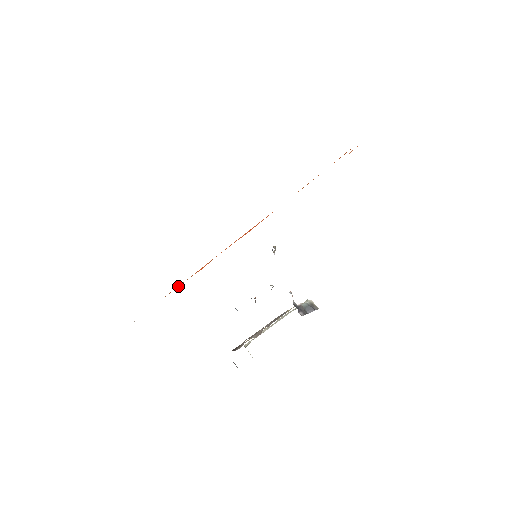
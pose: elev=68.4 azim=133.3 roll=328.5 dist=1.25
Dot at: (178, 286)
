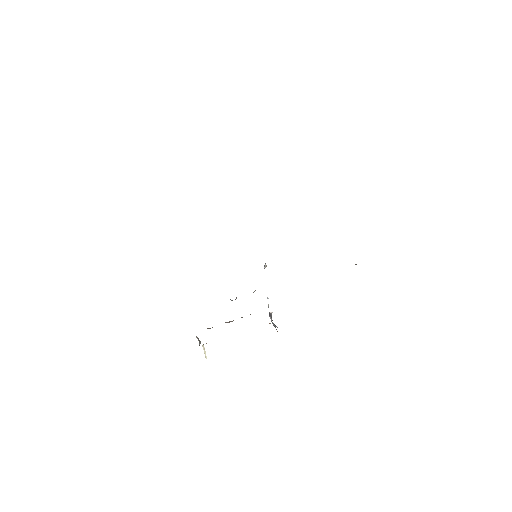
Dot at: occluded
